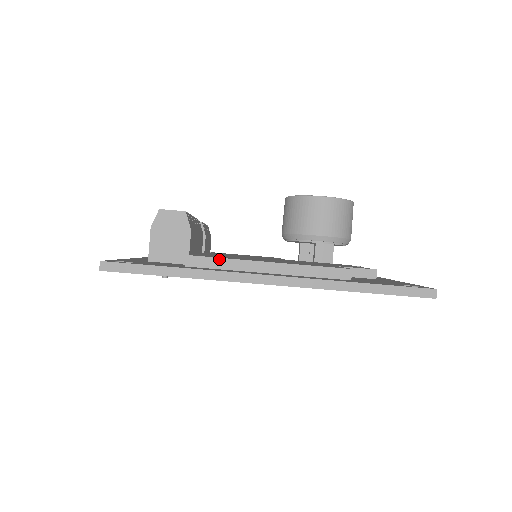
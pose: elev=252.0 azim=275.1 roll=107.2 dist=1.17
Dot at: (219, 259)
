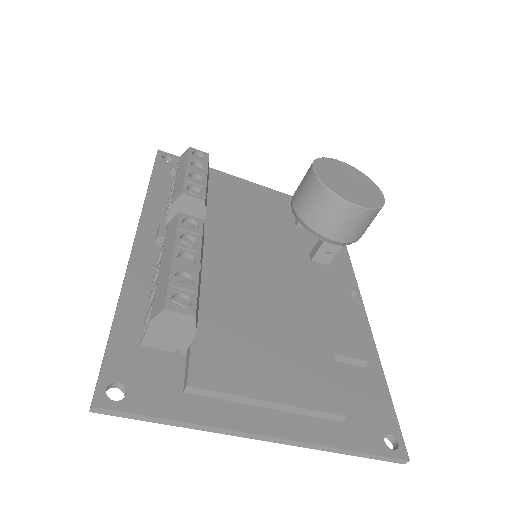
Dot at: (221, 393)
